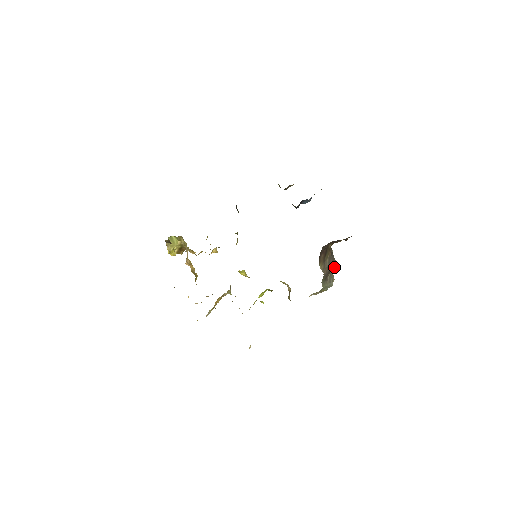
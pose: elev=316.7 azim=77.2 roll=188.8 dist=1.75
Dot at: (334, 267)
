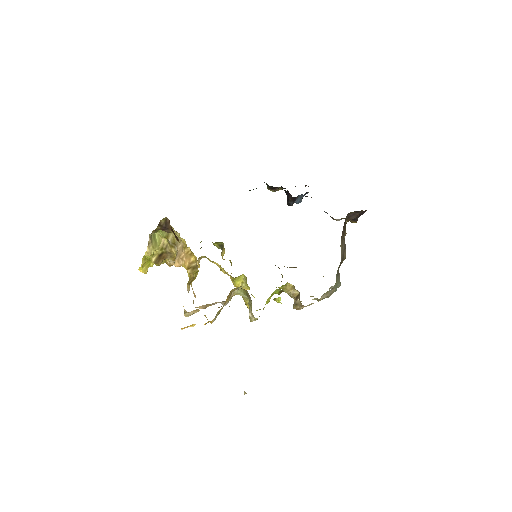
Dot at: (345, 257)
